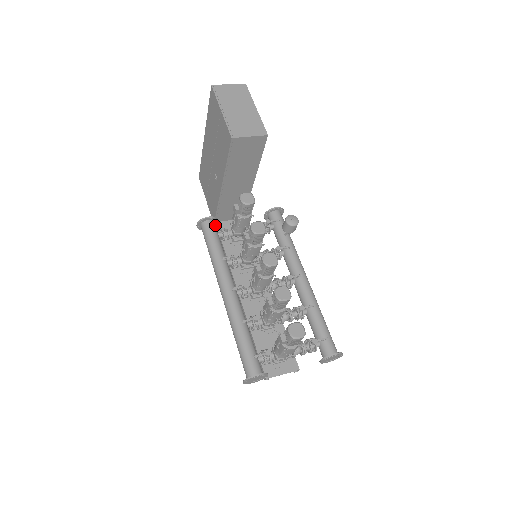
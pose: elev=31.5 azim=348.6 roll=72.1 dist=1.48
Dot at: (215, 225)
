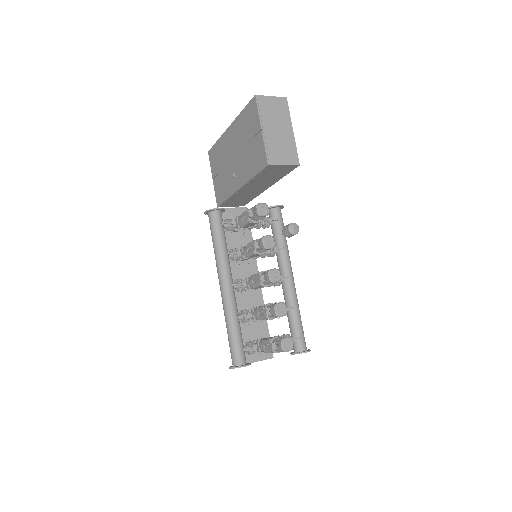
Dot at: occluded
